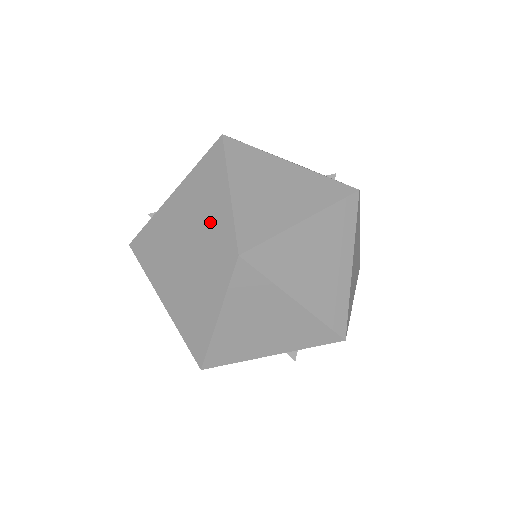
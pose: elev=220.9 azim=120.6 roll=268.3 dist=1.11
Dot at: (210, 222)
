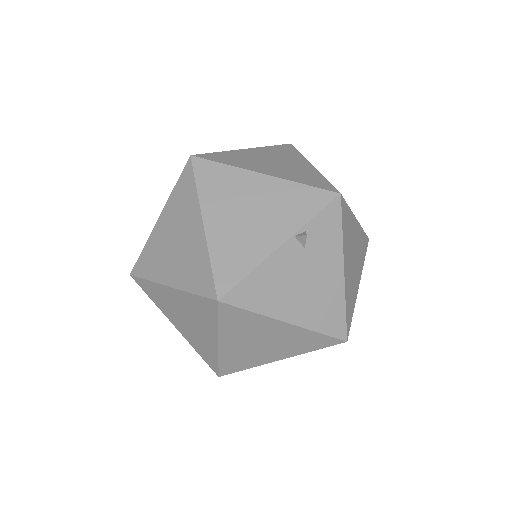
Dot at: occluded
